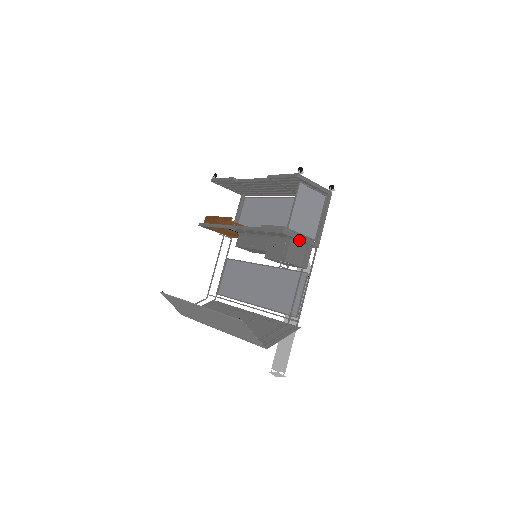
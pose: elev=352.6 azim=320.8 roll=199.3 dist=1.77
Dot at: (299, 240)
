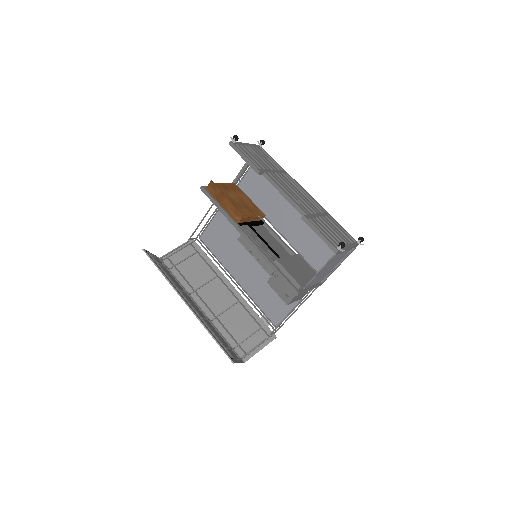
Dot at: occluded
